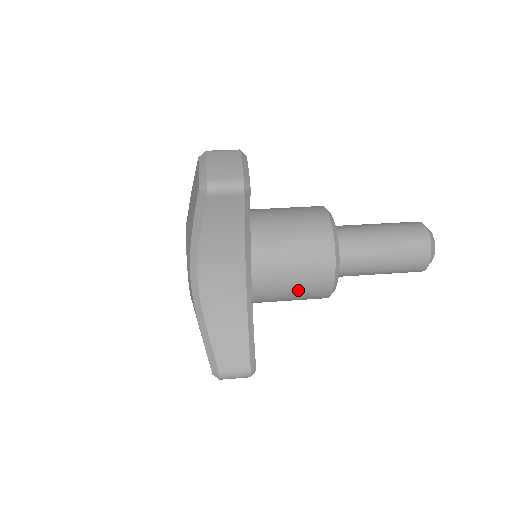
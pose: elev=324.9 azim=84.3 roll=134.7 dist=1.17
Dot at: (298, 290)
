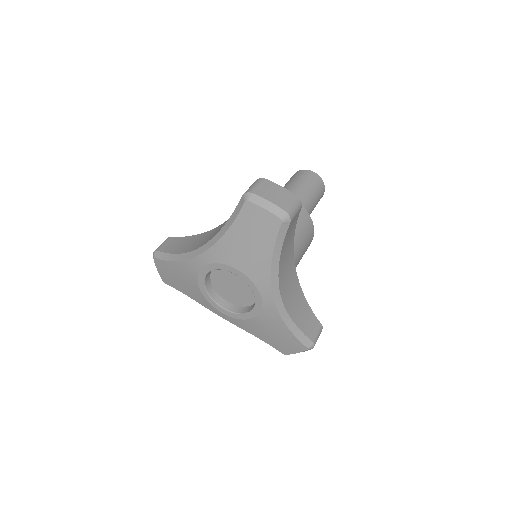
Dot at: occluded
